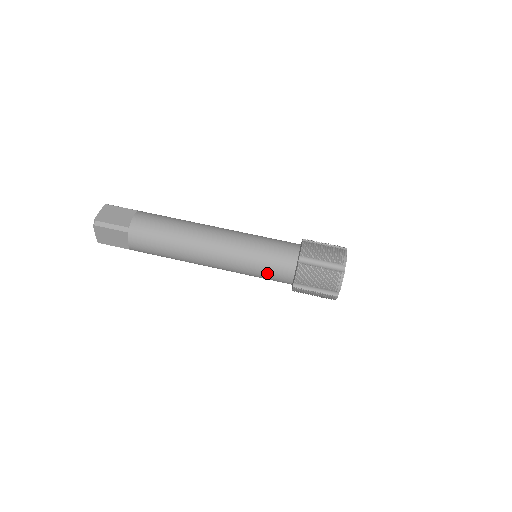
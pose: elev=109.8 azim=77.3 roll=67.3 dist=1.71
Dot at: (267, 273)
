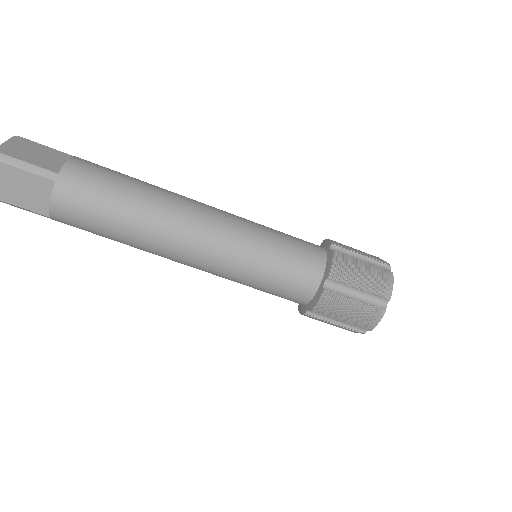
Dot at: occluded
